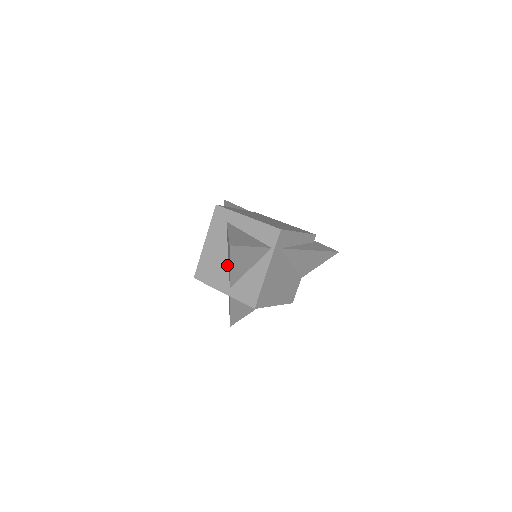
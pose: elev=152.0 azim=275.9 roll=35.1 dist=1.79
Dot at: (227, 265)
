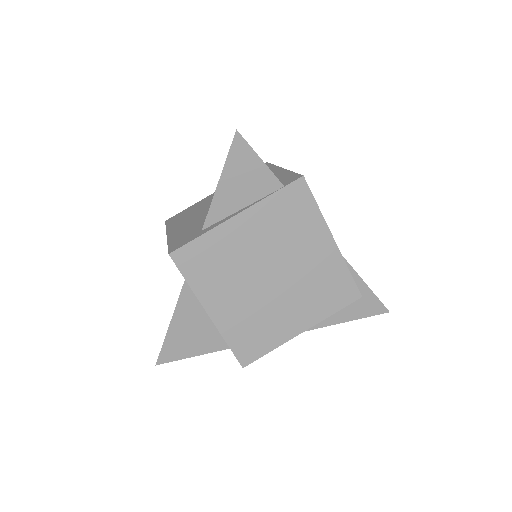
Dot at: occluded
